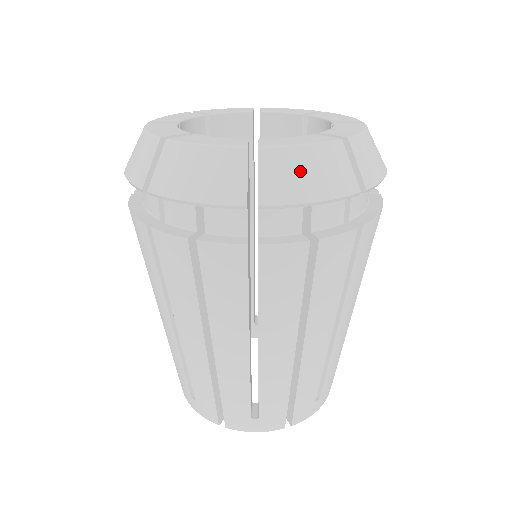
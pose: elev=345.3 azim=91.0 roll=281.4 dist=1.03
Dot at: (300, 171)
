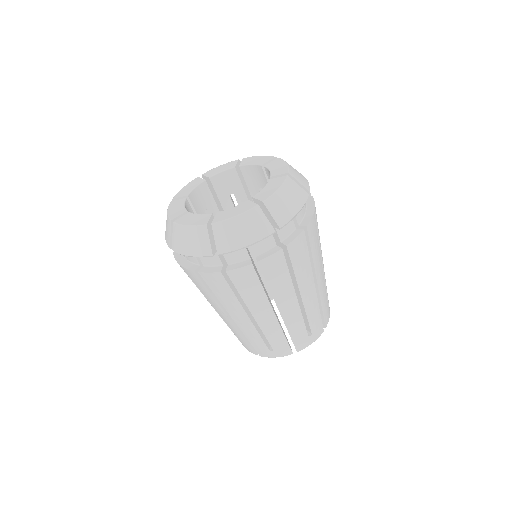
Dot at: (235, 232)
